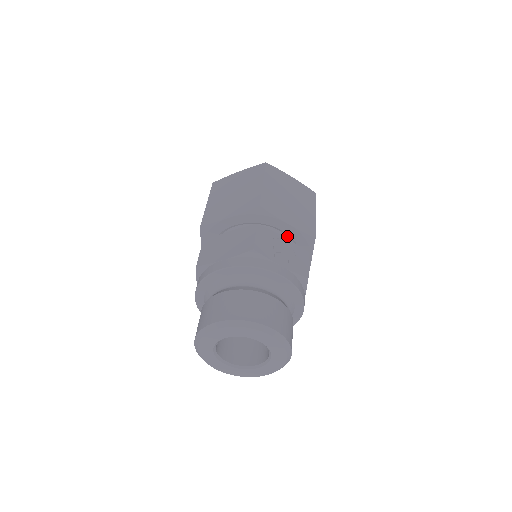
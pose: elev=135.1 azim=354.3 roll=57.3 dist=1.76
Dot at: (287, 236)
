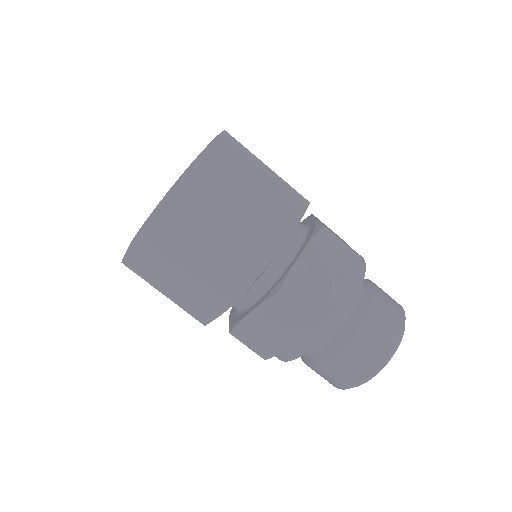
Dot at: occluded
